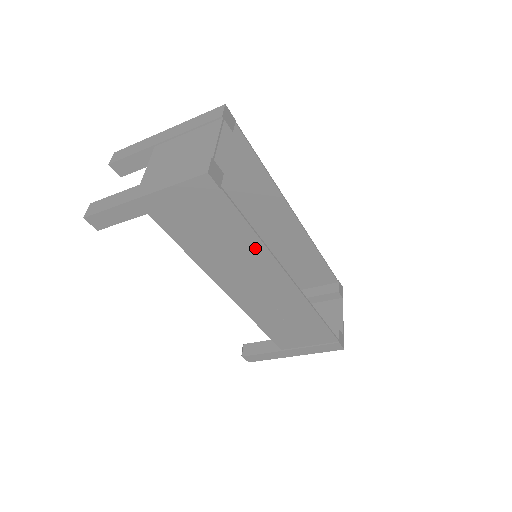
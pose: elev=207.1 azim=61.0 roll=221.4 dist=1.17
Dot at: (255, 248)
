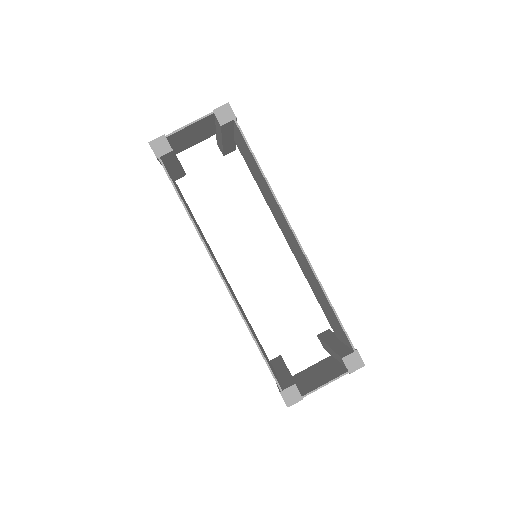
Dot at: occluded
